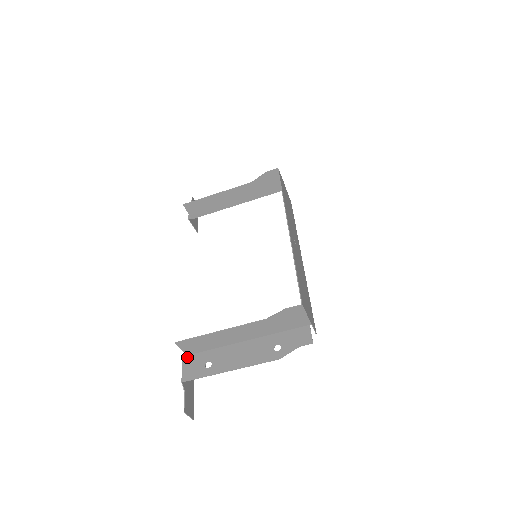
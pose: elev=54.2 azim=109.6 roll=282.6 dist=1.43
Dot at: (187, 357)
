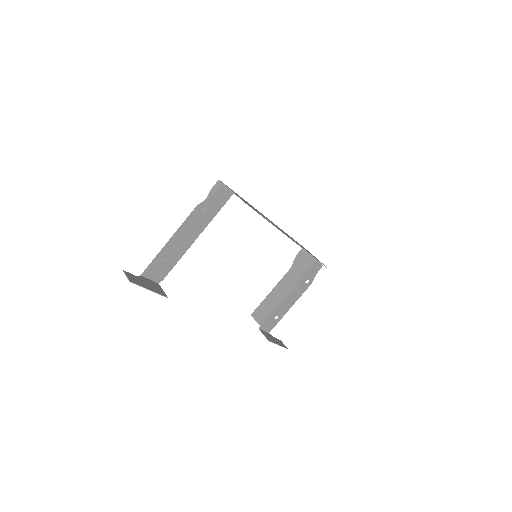
Dot at: (160, 280)
